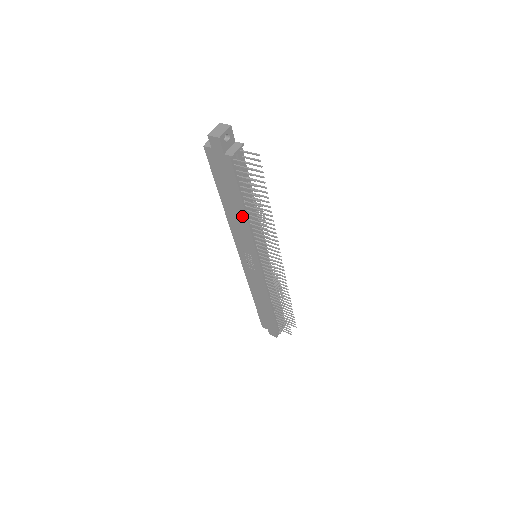
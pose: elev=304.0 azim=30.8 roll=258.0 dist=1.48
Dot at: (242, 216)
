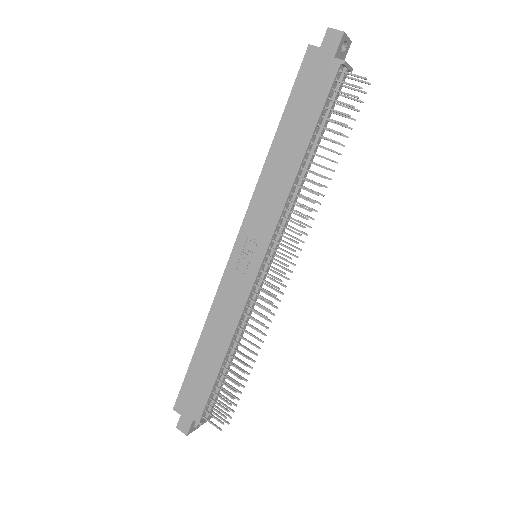
Dot at: (293, 165)
